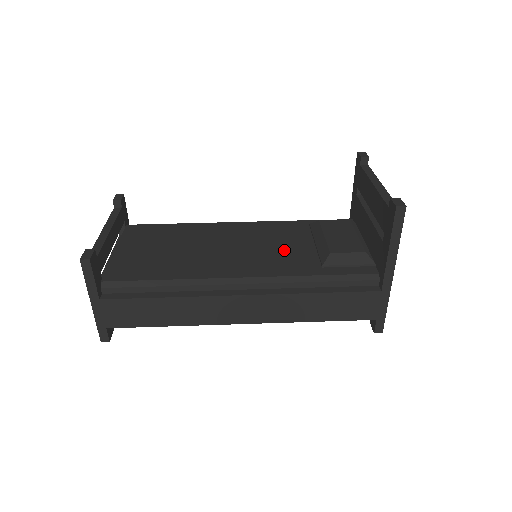
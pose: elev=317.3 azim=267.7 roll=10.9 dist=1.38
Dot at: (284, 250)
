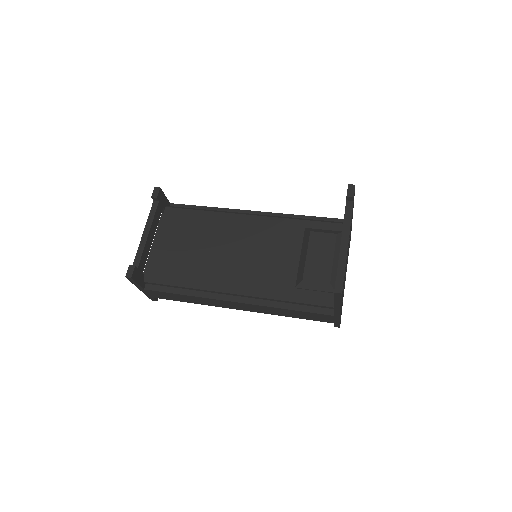
Dot at: (274, 261)
